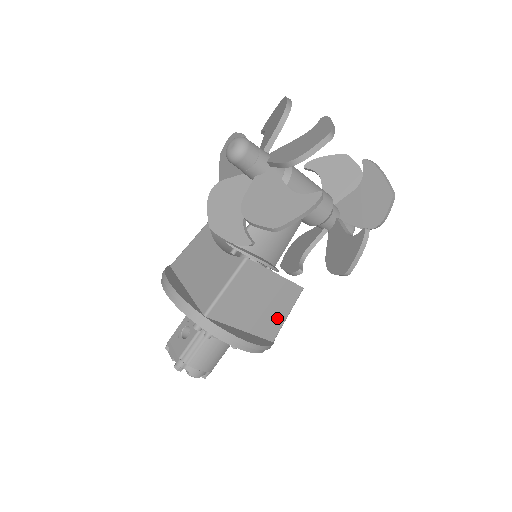
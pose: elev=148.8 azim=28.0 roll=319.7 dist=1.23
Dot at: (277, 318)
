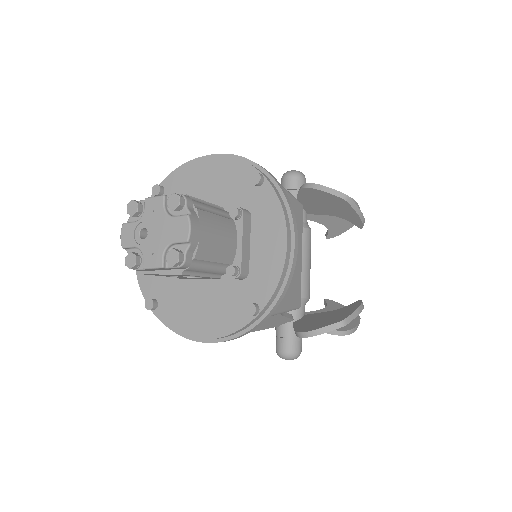
Dot at: occluded
